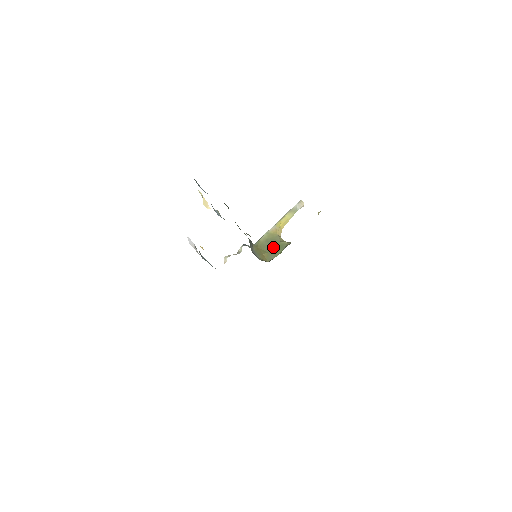
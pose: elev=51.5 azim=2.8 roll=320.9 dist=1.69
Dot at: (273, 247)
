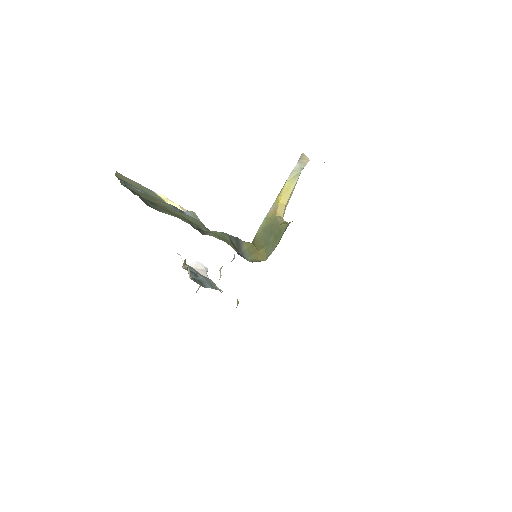
Dot at: (270, 236)
